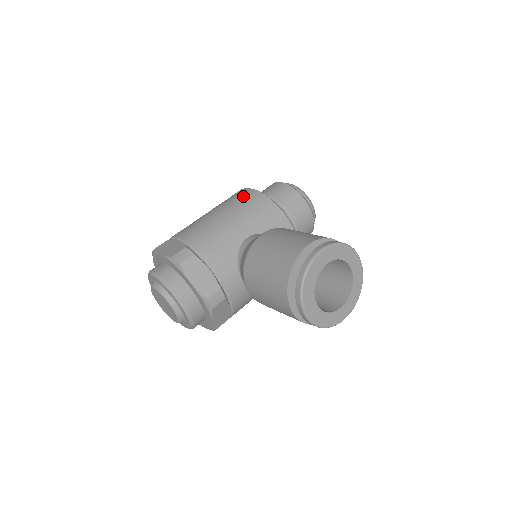
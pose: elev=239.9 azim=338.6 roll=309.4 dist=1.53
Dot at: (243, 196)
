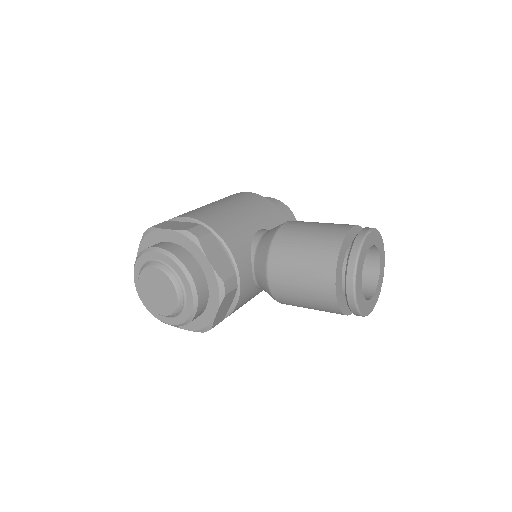
Dot at: (244, 196)
